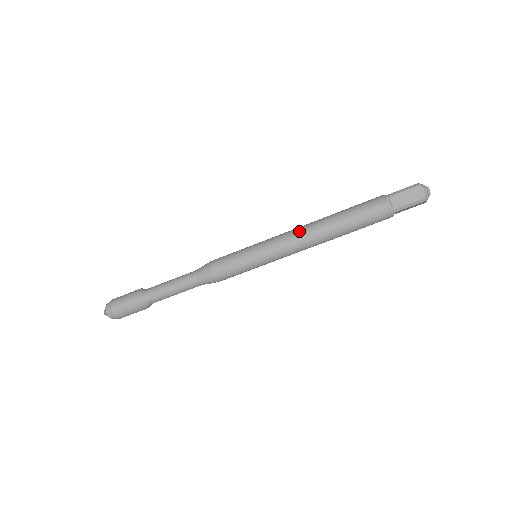
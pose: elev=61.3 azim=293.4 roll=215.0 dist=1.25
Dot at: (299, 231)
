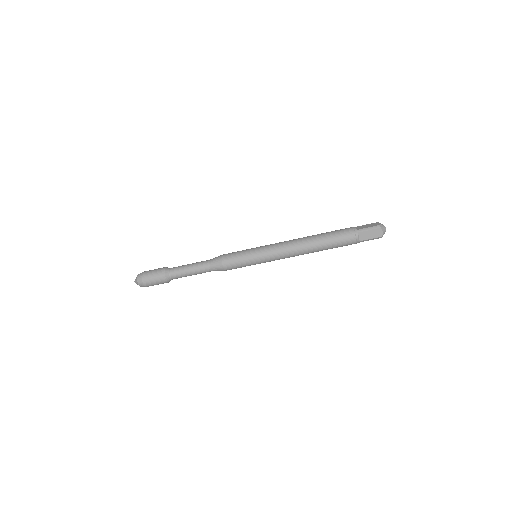
Dot at: (291, 247)
